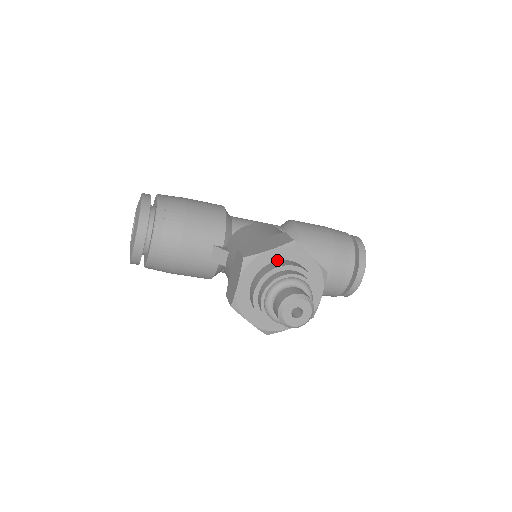
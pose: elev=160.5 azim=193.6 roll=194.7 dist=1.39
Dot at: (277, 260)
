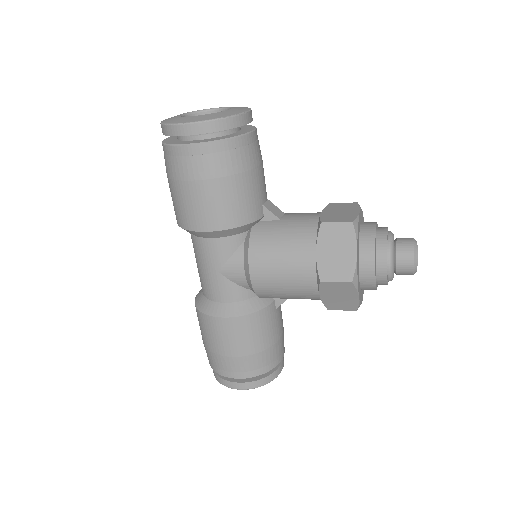
Dot at: occluded
